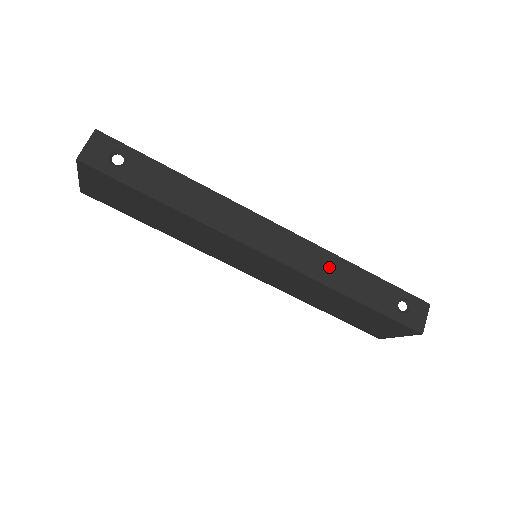
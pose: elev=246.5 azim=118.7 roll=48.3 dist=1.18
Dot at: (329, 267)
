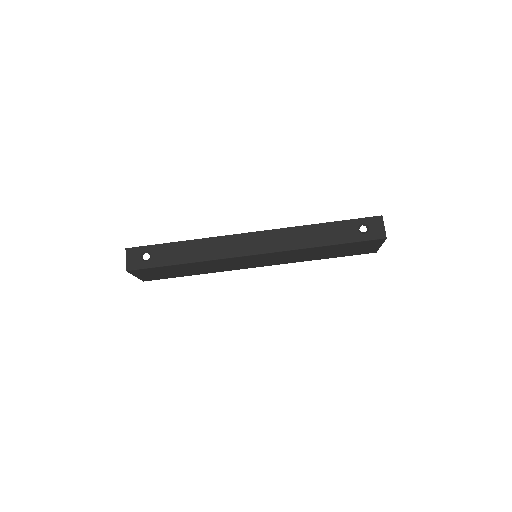
Dot at: (299, 236)
